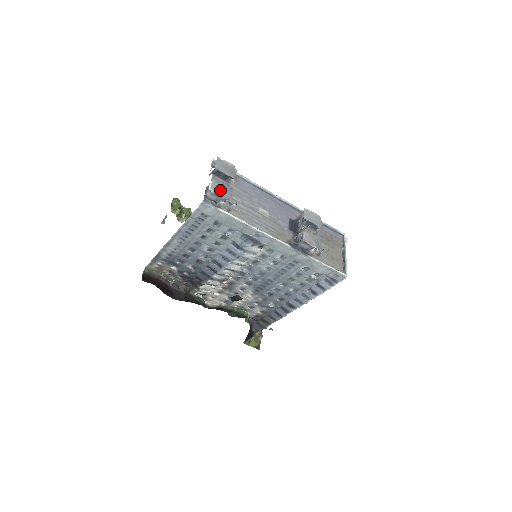
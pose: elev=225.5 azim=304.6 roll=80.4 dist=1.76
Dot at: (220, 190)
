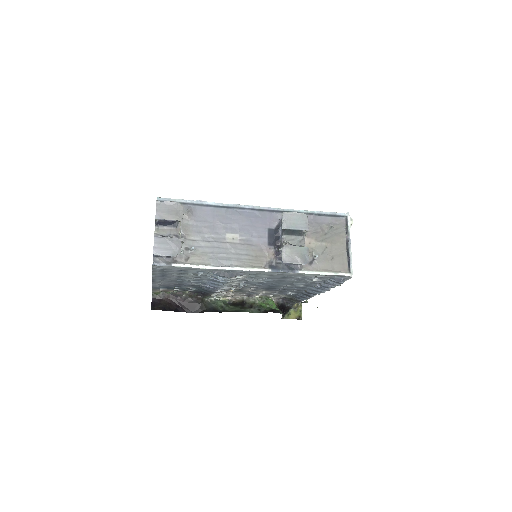
Dot at: (166, 247)
